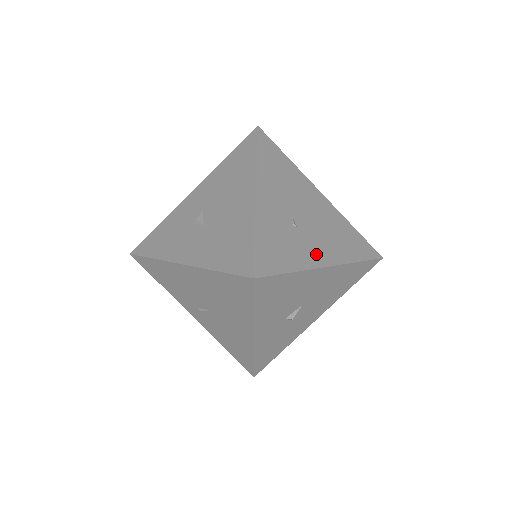
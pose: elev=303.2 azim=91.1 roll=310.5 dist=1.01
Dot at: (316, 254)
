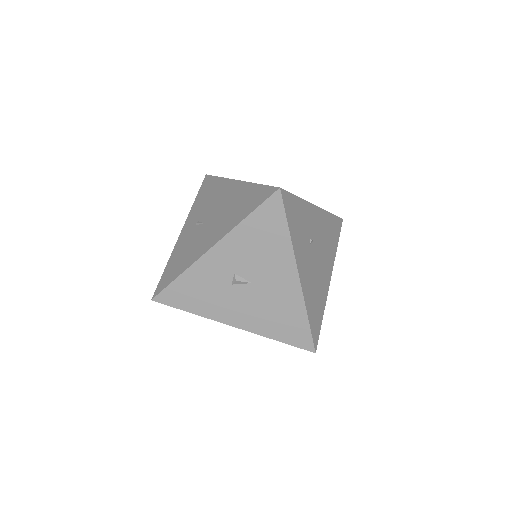
Dot at: (302, 263)
